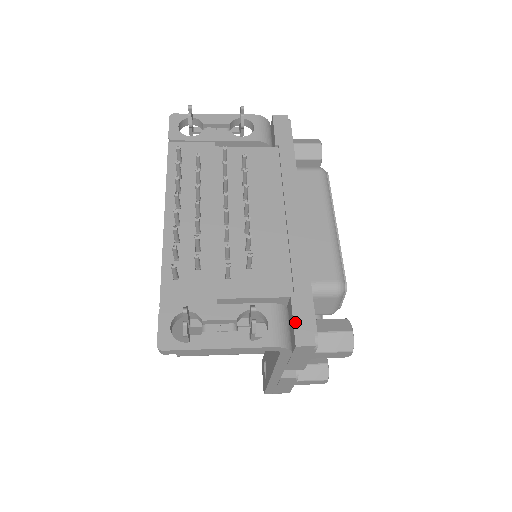
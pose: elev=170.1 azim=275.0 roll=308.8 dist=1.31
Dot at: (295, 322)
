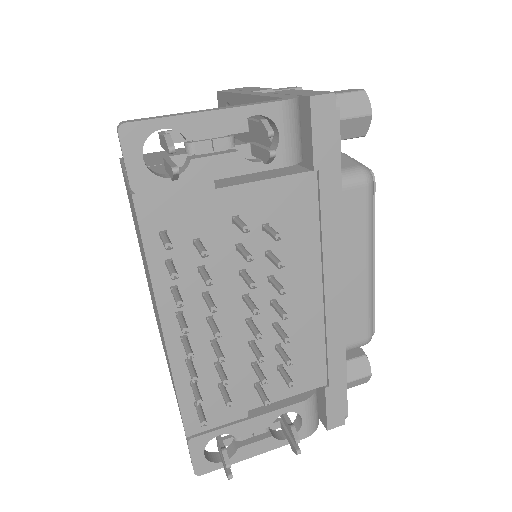
Dot at: (328, 411)
